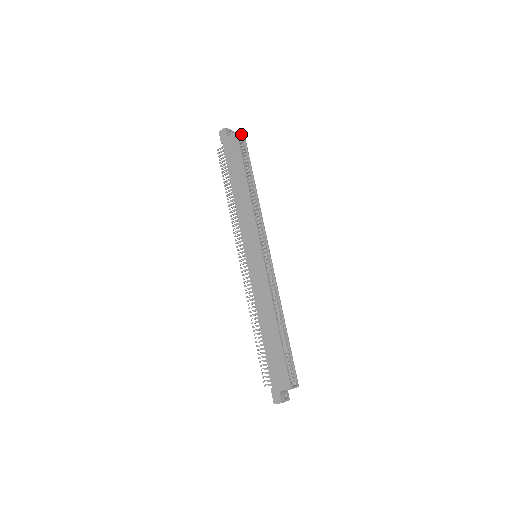
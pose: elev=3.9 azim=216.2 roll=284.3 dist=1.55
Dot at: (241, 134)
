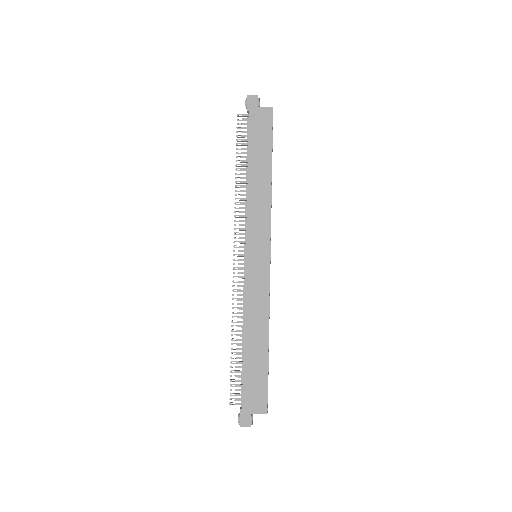
Dot at: occluded
